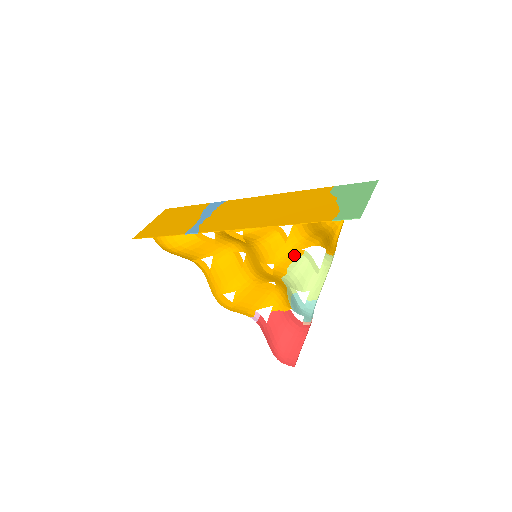
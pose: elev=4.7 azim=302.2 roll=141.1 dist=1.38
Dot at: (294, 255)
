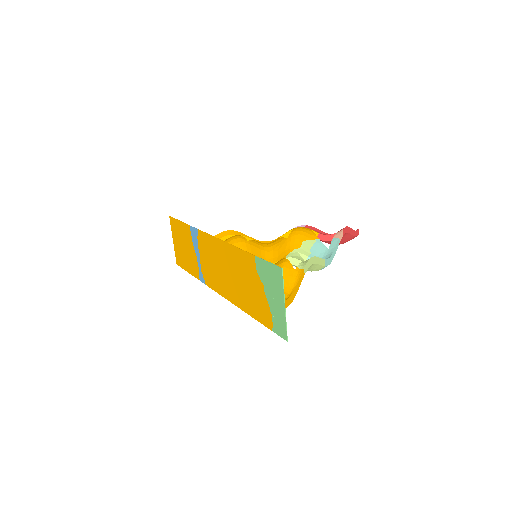
Dot at: occluded
